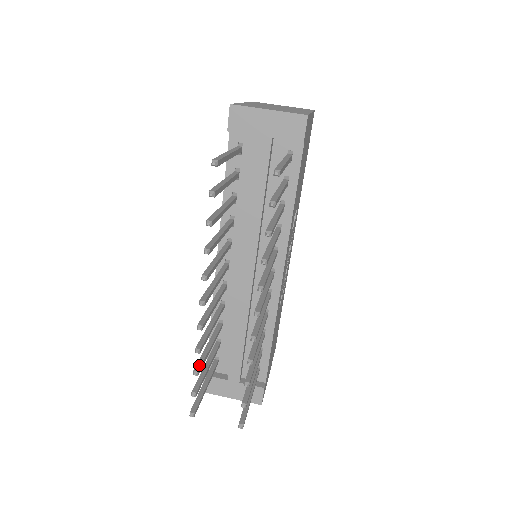
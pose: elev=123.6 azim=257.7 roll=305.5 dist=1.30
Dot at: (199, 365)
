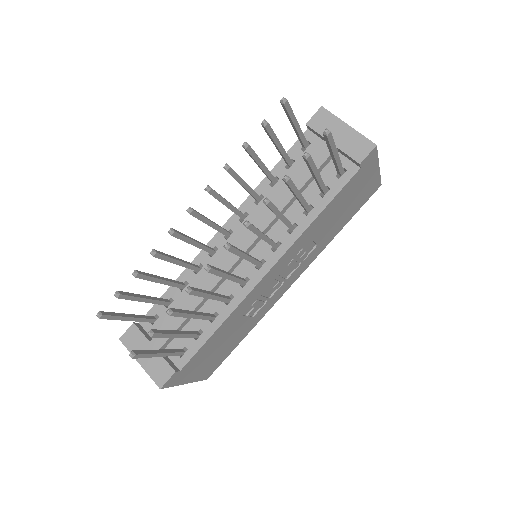
Dot at: (143, 273)
